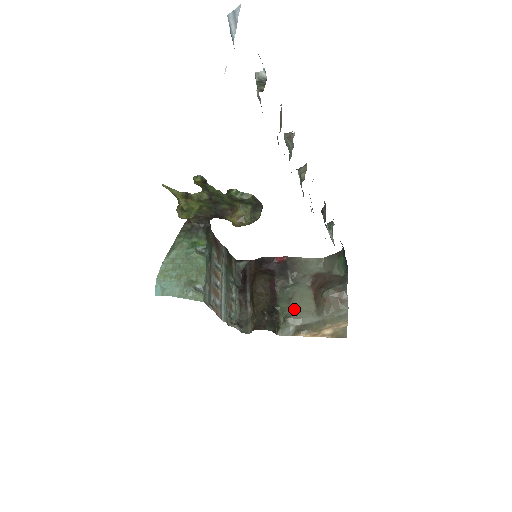
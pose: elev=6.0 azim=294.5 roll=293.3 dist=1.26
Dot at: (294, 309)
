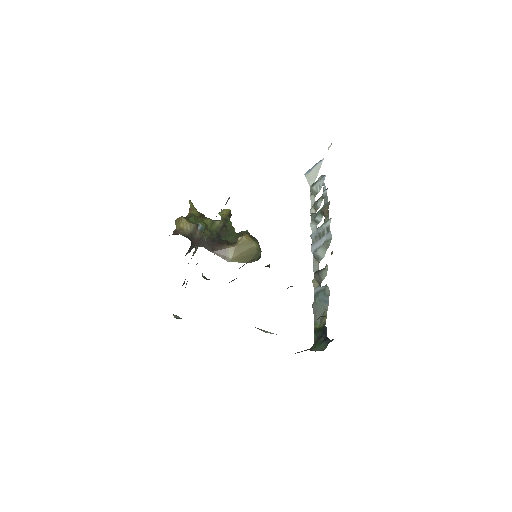
Dot at: occluded
